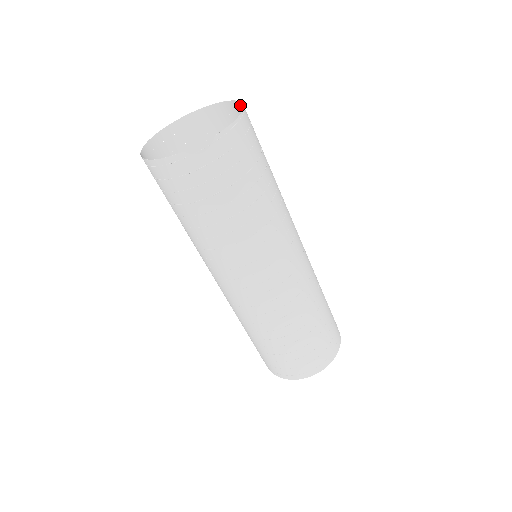
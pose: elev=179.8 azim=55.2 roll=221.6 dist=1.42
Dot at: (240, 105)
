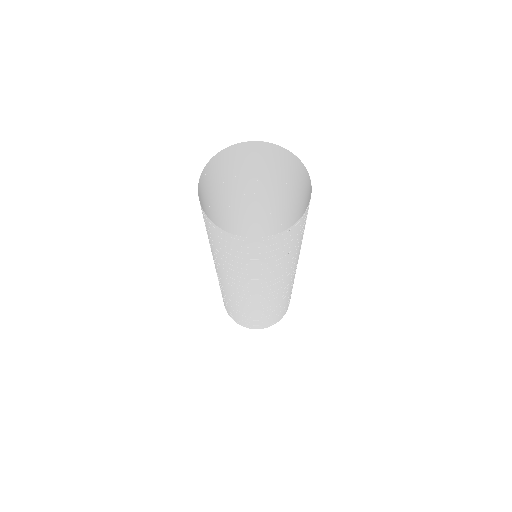
Dot at: (286, 152)
